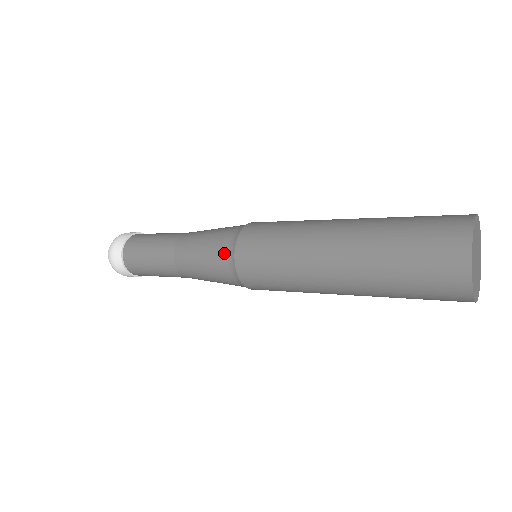
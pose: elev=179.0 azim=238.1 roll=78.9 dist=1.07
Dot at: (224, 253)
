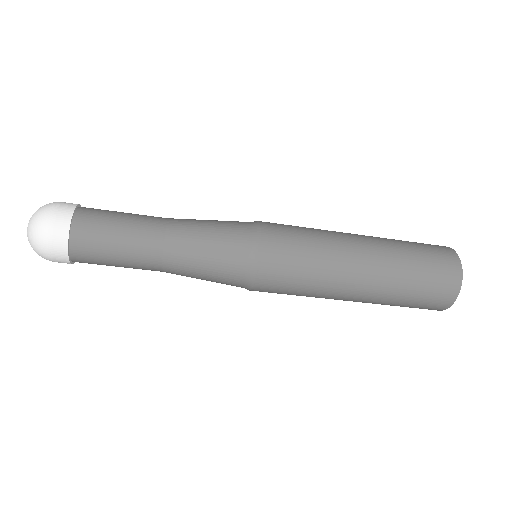
Dot at: (244, 251)
